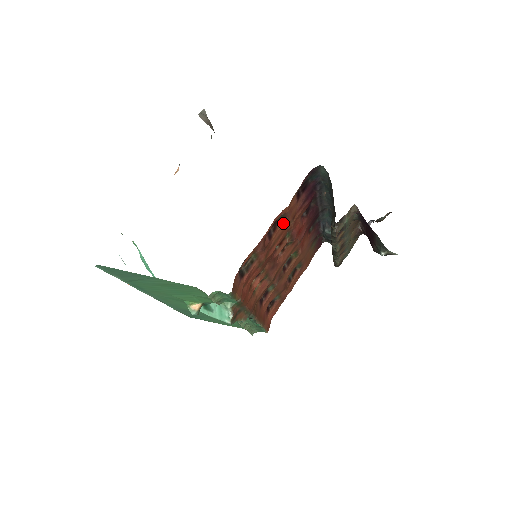
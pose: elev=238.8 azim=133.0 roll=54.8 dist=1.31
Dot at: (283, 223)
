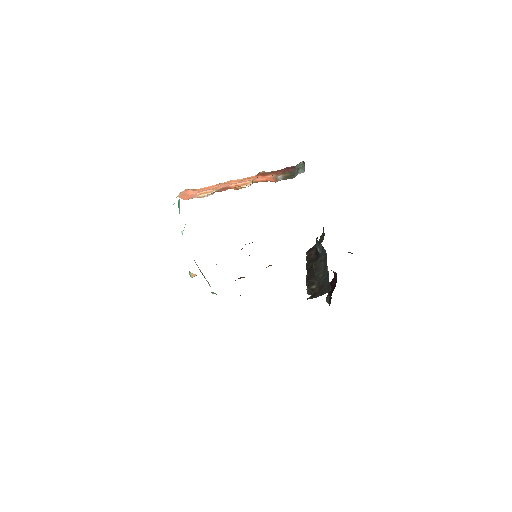
Dot at: occluded
